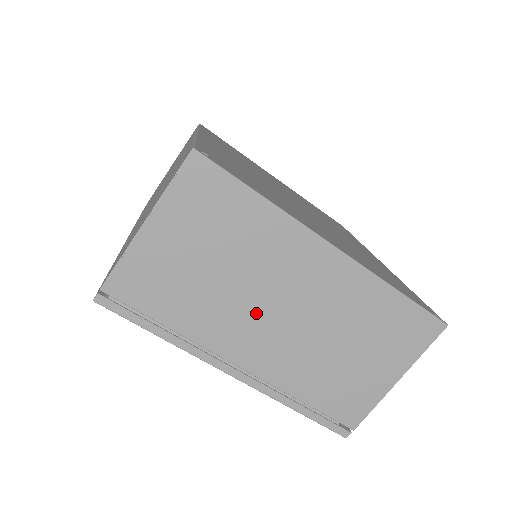
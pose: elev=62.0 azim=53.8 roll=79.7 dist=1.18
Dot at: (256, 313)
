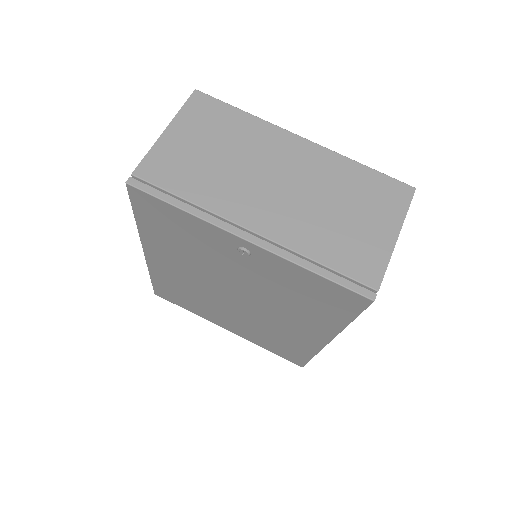
Dot at: (257, 185)
